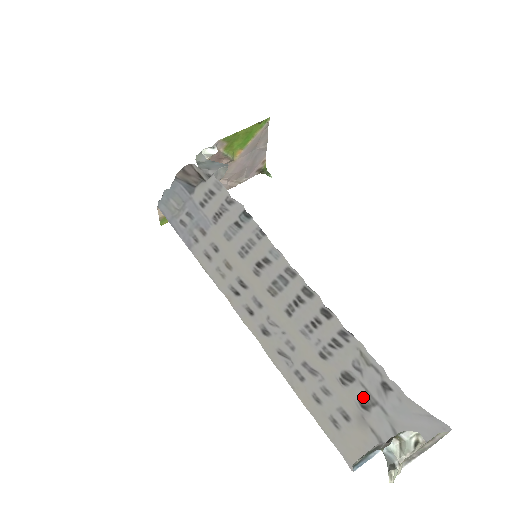
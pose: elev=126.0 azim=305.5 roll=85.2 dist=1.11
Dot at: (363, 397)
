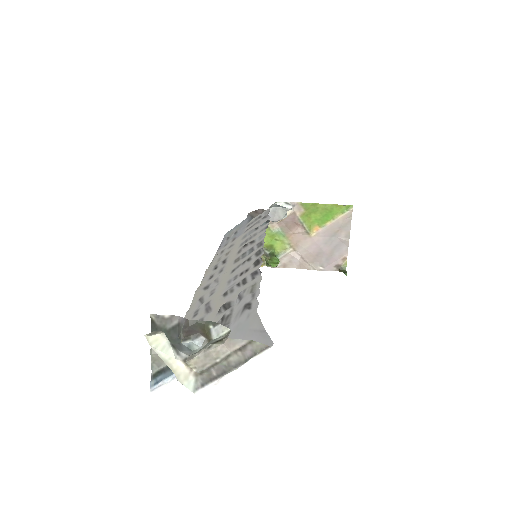
Dot at: (222, 318)
